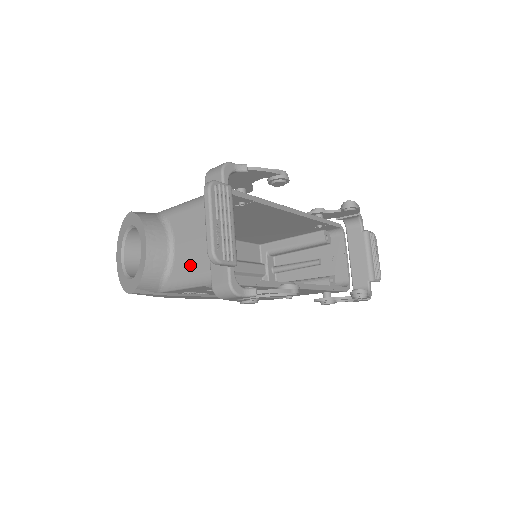
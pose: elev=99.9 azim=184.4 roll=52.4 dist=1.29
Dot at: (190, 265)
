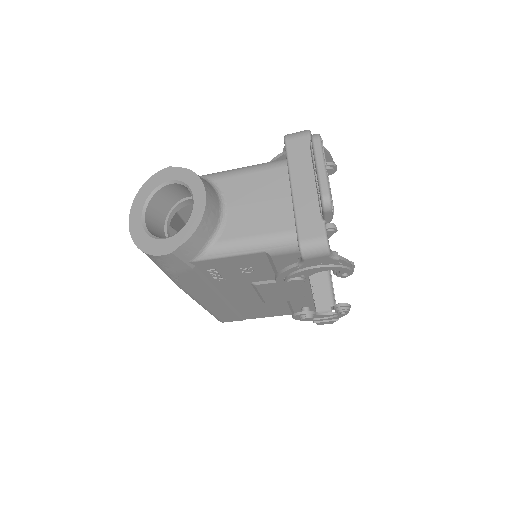
Dot at: (251, 227)
